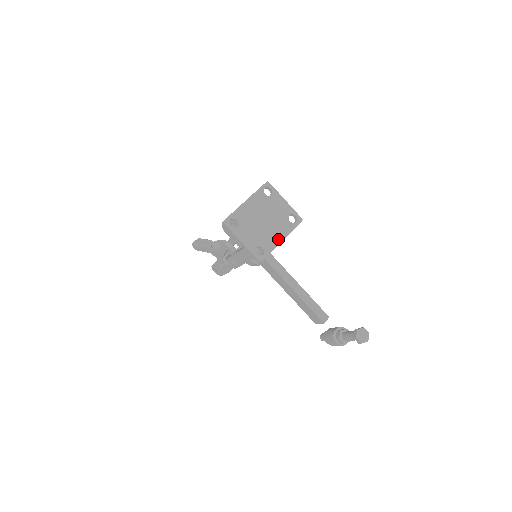
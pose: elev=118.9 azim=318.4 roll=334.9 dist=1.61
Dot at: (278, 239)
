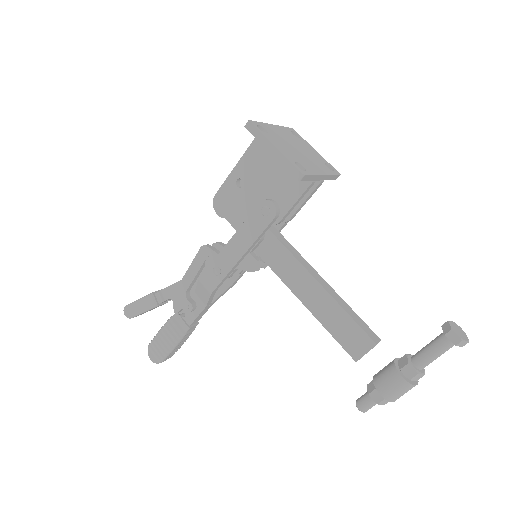
Dot at: (319, 171)
